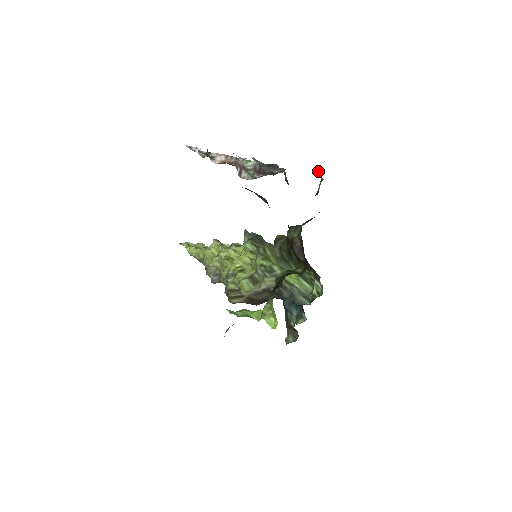
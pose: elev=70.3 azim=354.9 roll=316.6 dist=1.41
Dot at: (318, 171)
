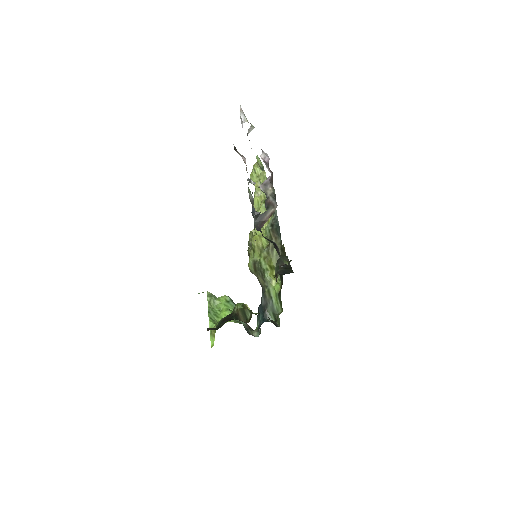
Dot at: occluded
